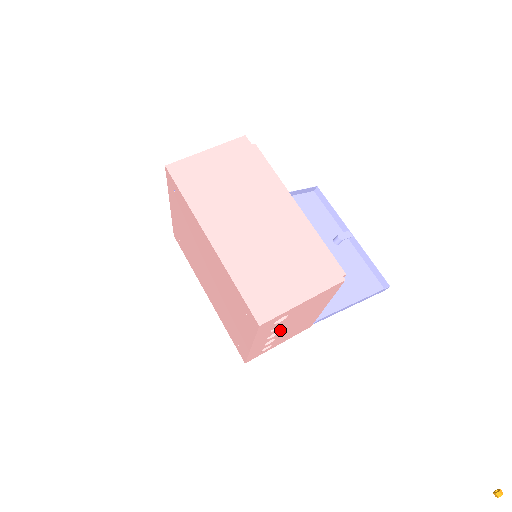
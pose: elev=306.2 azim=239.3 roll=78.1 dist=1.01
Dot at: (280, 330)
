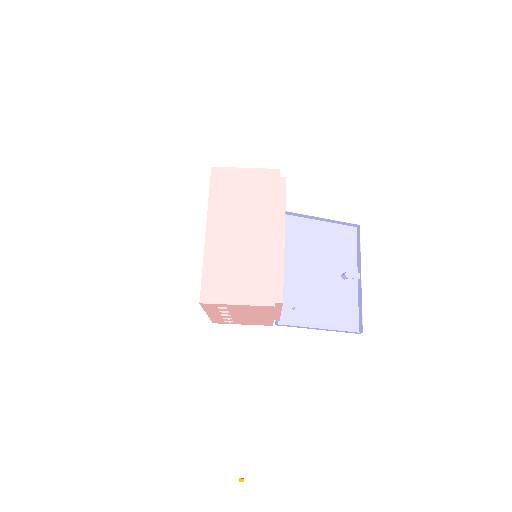
Dot at: (231, 314)
